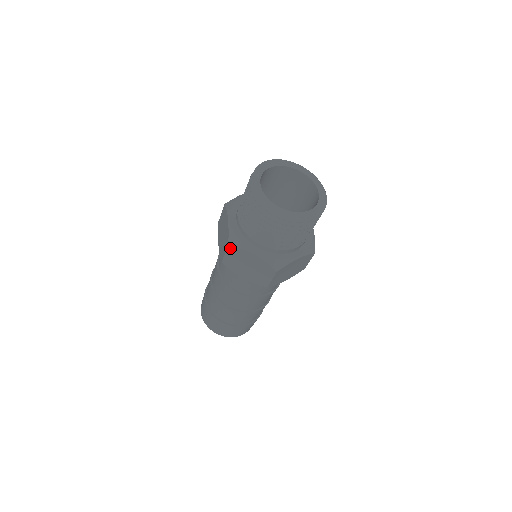
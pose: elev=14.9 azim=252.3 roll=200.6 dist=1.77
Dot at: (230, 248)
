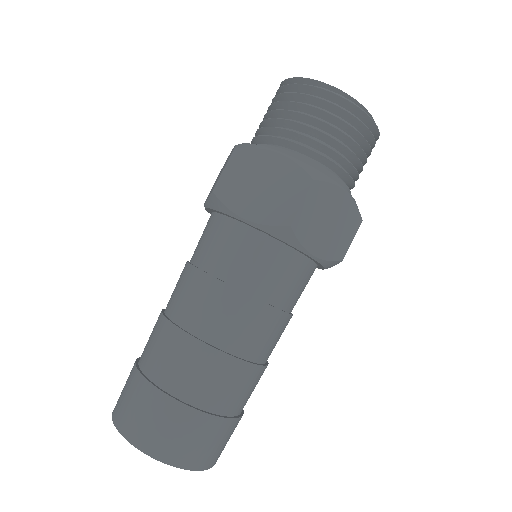
Dot at: (314, 186)
